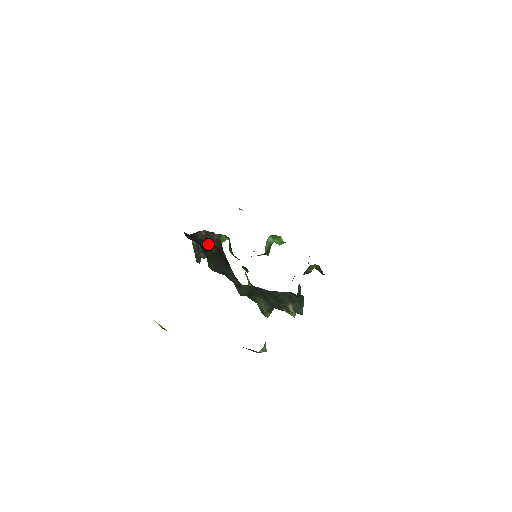
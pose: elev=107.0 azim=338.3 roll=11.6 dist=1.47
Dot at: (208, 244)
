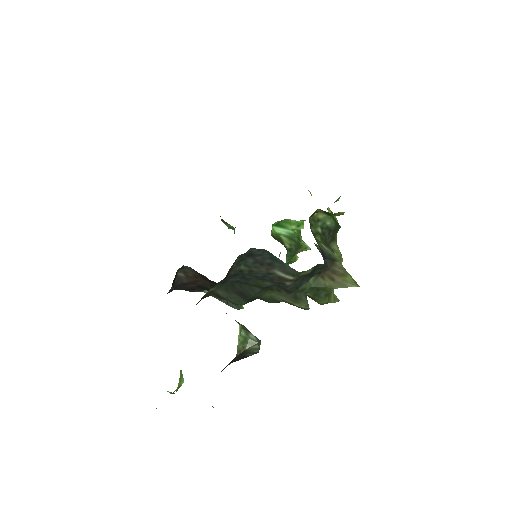
Dot at: (199, 282)
